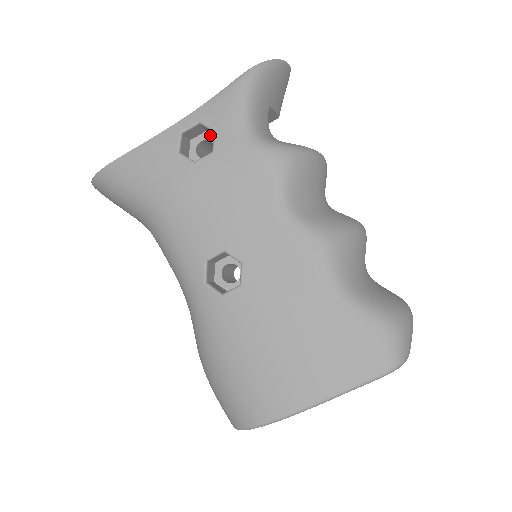
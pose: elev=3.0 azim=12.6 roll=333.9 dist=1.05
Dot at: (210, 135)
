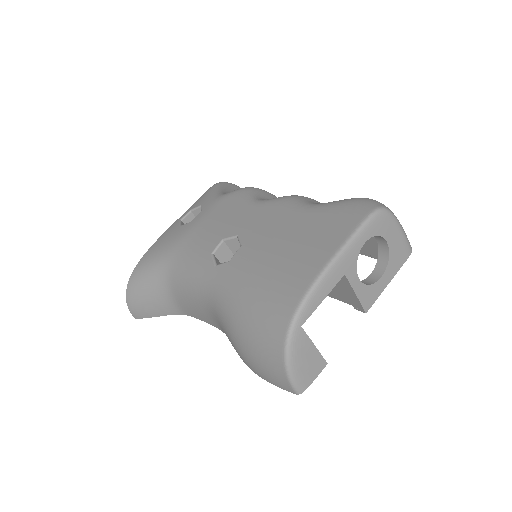
Dot at: occluded
